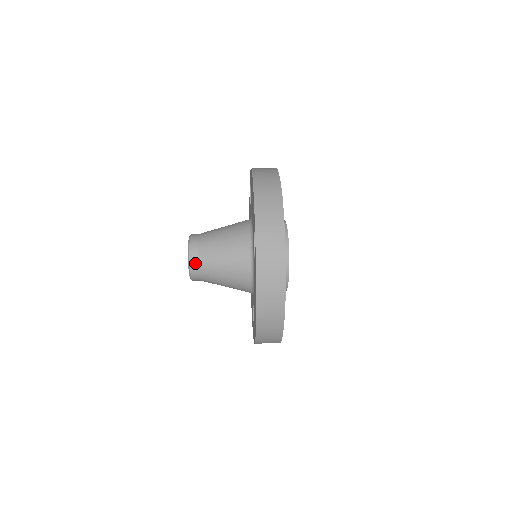
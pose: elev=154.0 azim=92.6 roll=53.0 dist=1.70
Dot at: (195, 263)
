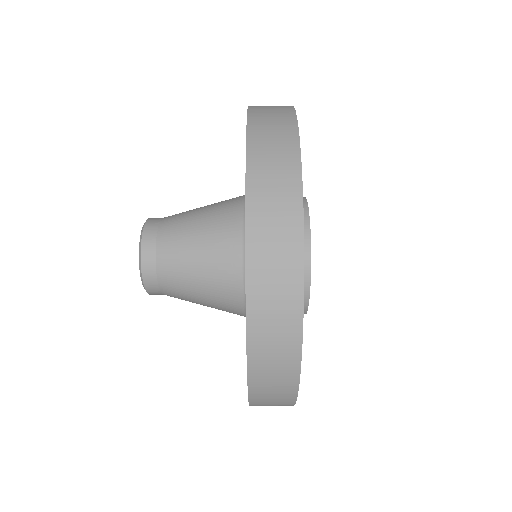
Dot at: (159, 218)
